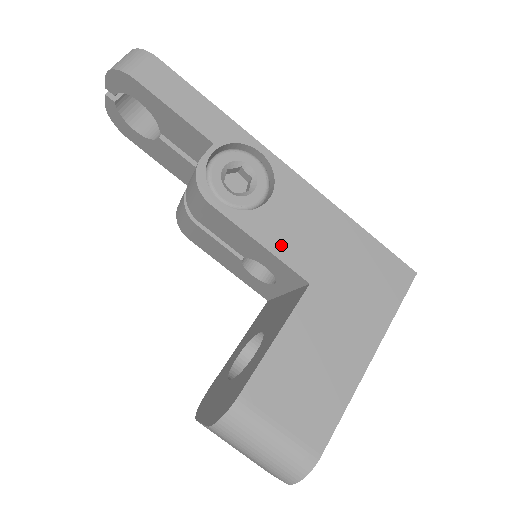
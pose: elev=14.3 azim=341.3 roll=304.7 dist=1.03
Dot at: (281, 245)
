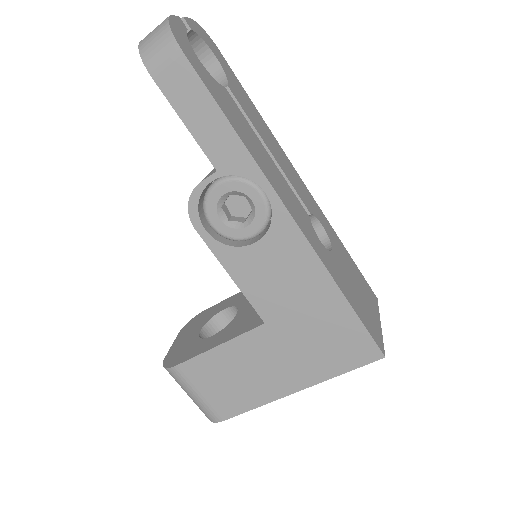
Dot at: (251, 285)
